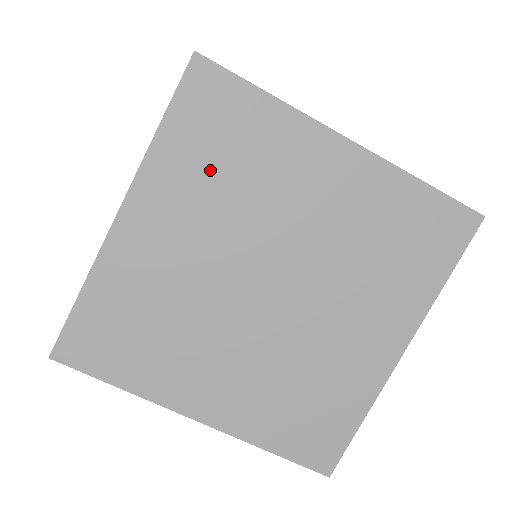
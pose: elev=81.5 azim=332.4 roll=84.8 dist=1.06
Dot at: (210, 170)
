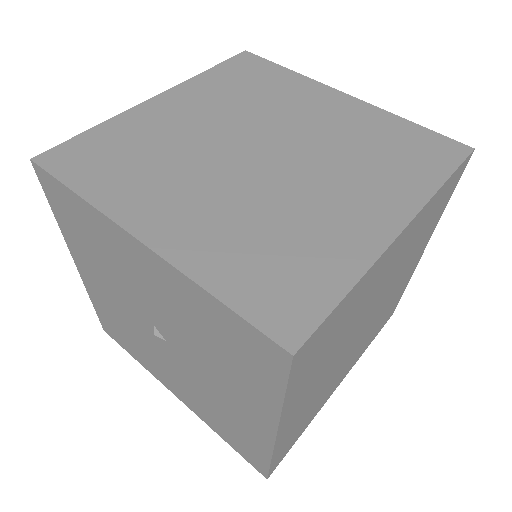
Dot at: (322, 357)
